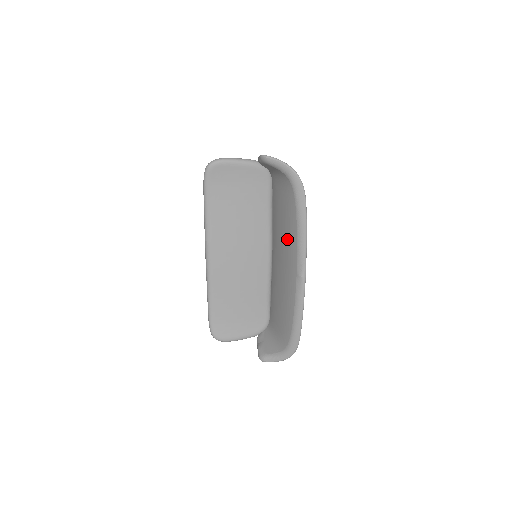
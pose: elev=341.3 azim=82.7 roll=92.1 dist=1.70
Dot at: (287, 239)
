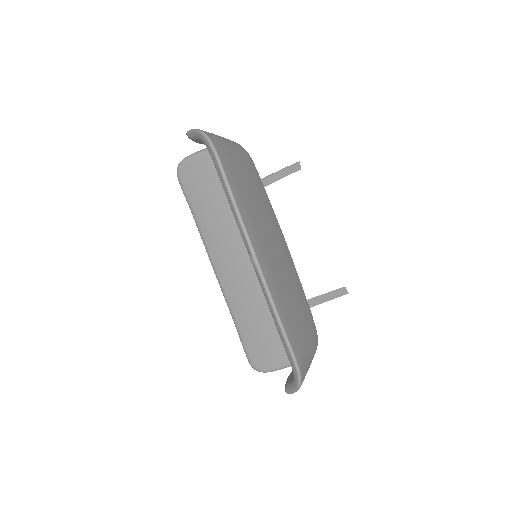
Dot at: occluded
